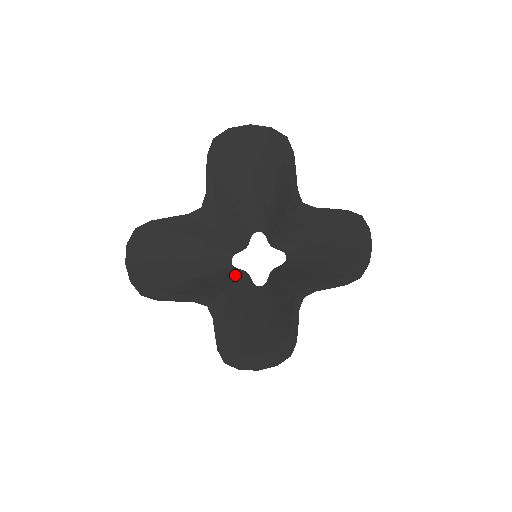
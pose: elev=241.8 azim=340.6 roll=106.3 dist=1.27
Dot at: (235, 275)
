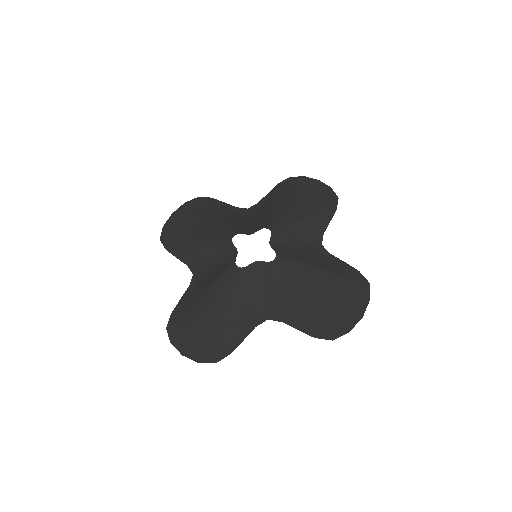
Dot at: (253, 273)
